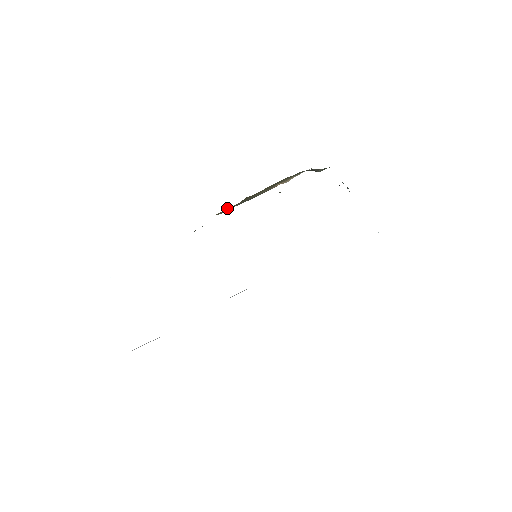
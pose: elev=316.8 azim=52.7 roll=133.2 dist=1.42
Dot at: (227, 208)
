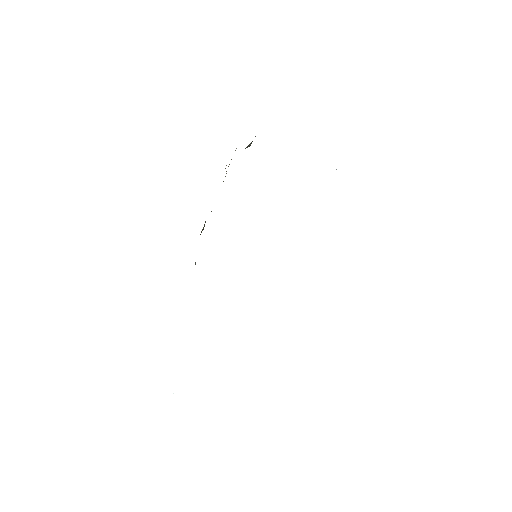
Dot at: occluded
